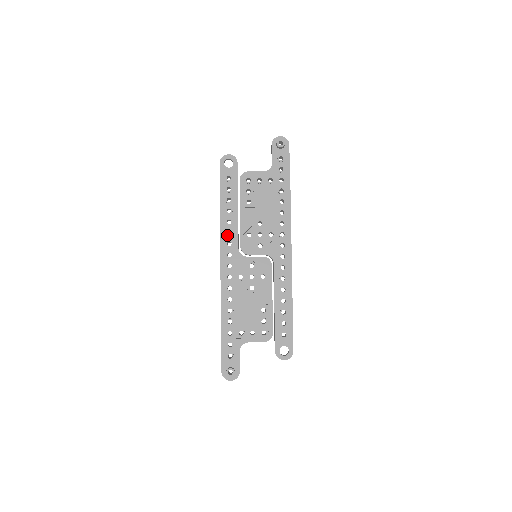
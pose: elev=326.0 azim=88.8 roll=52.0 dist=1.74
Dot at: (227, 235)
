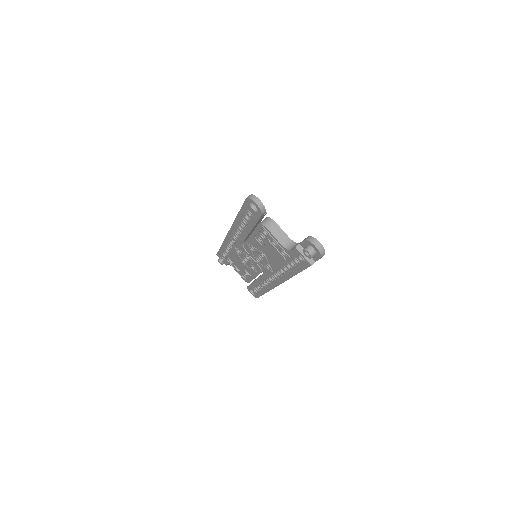
Dot at: (236, 231)
